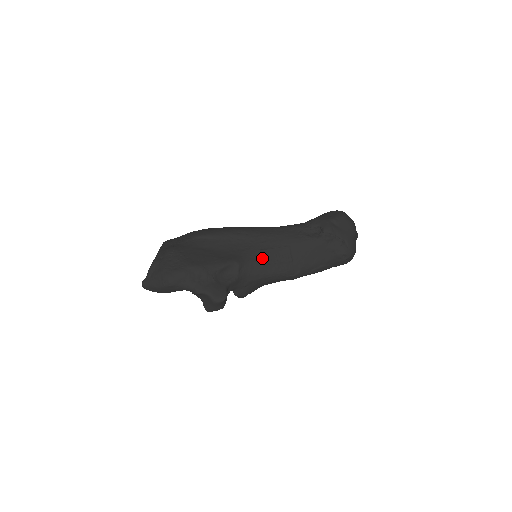
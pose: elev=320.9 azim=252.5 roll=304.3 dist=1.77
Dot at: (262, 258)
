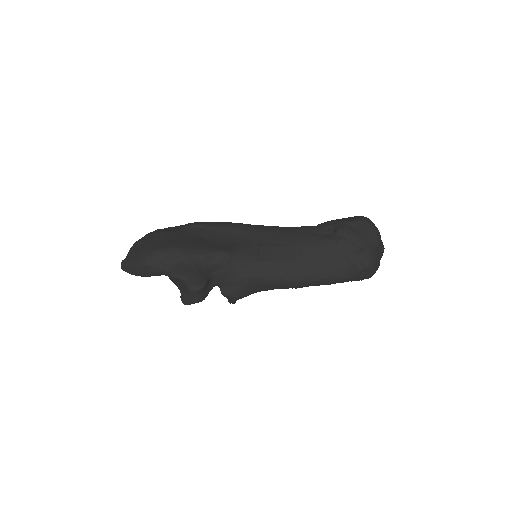
Dot at: (258, 254)
